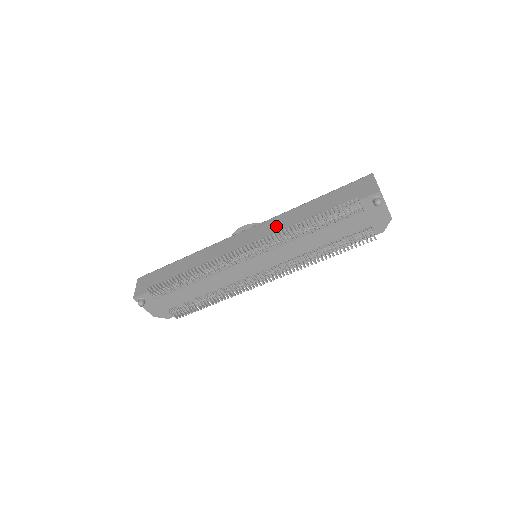
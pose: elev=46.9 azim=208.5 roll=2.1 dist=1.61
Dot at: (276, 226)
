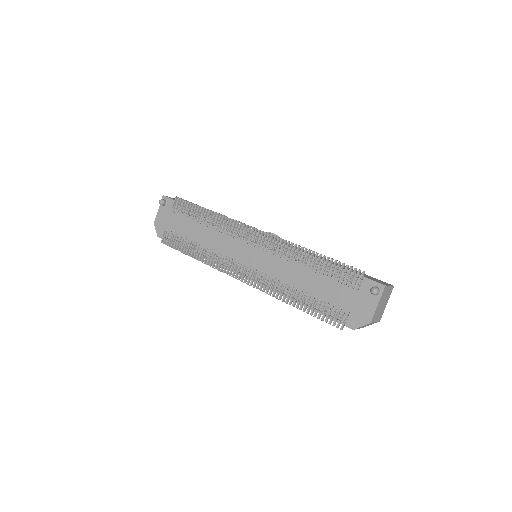
Dot at: (293, 246)
